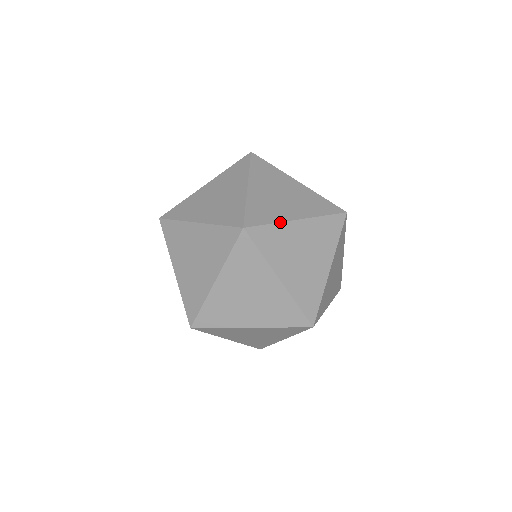
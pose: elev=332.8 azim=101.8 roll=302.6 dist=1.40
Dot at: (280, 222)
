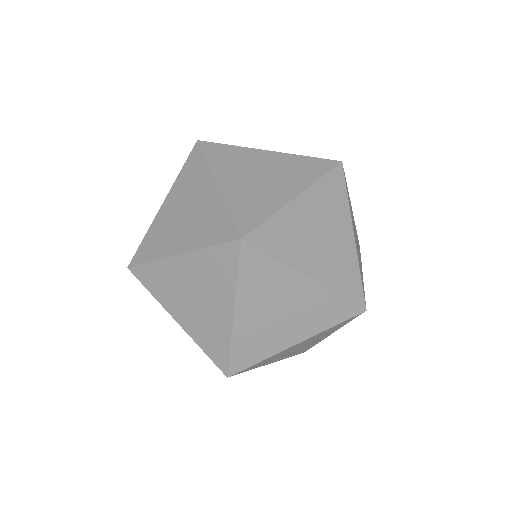
Dot at: (286, 264)
